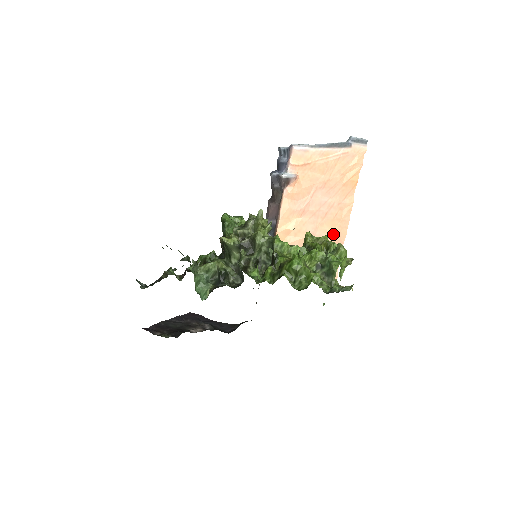
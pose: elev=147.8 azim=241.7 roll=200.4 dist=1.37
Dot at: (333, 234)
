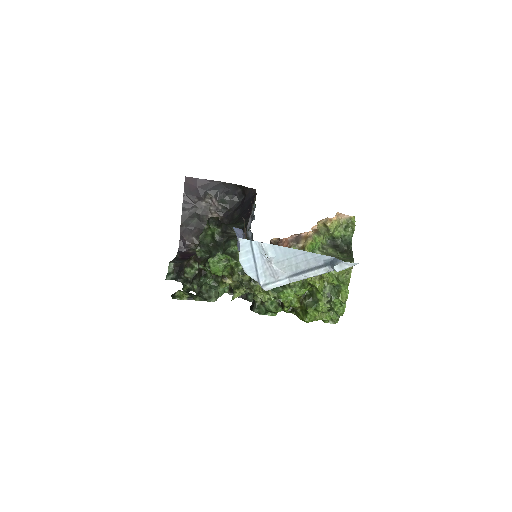
Dot at: occluded
